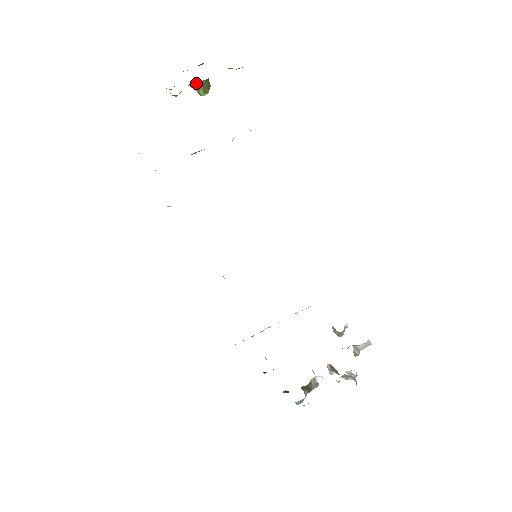
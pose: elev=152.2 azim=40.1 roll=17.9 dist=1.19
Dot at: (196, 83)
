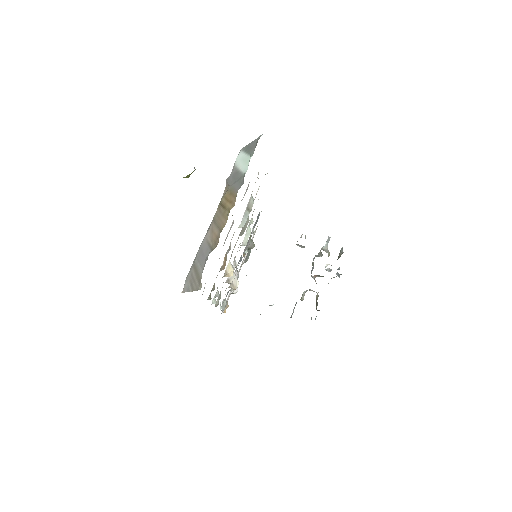
Dot at: occluded
